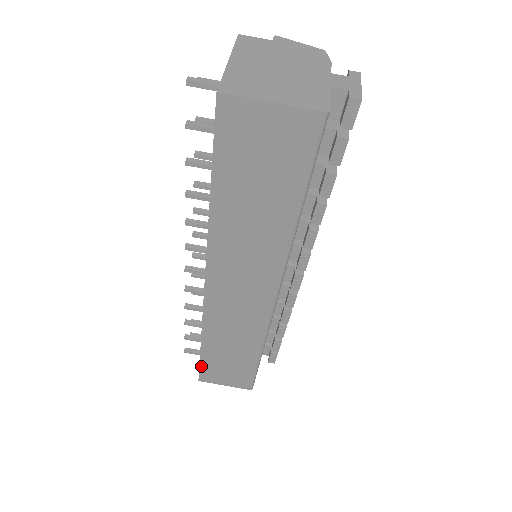
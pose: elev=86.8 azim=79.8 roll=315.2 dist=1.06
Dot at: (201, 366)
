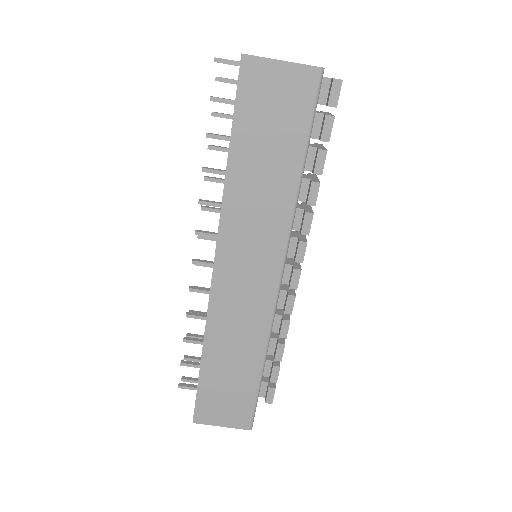
Dot at: (198, 395)
